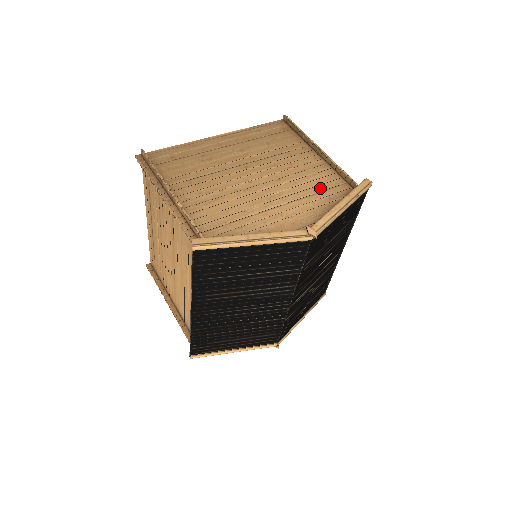
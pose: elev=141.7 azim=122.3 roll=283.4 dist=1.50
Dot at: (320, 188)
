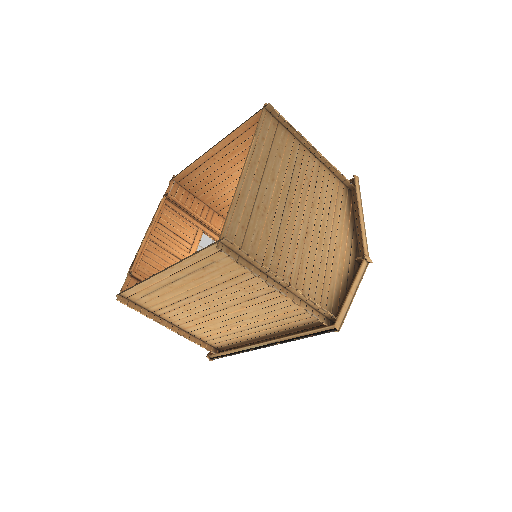
Dot at: (334, 198)
